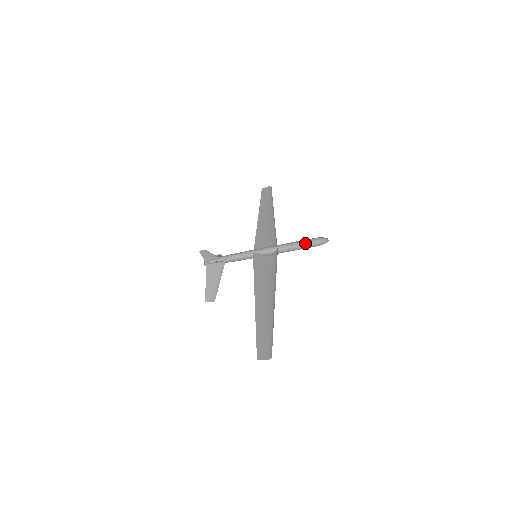
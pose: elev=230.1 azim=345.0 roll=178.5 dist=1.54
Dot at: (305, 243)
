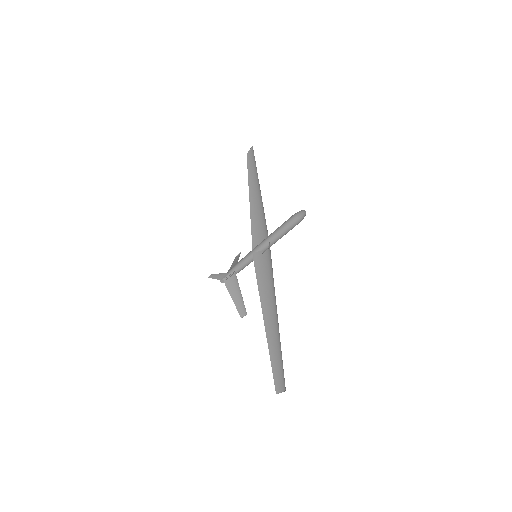
Dot at: (288, 223)
